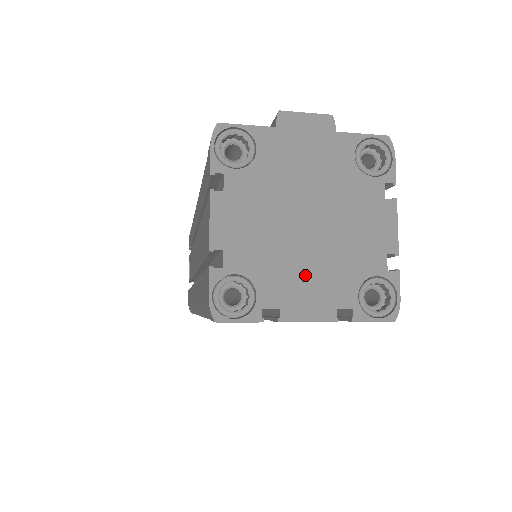
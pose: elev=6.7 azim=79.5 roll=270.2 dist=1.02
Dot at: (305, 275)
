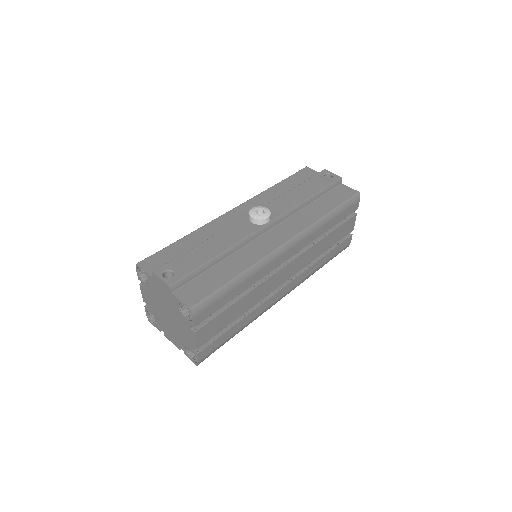
Dot at: (169, 330)
